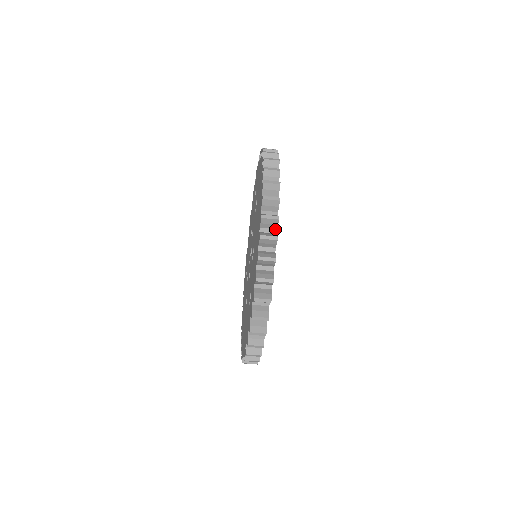
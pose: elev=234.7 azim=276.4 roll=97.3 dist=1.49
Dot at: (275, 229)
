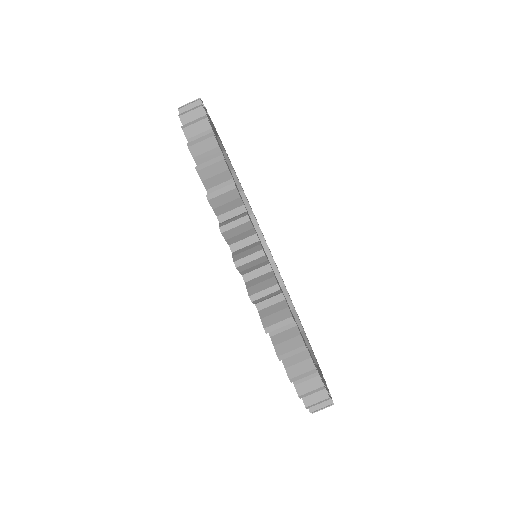
Dot at: occluded
